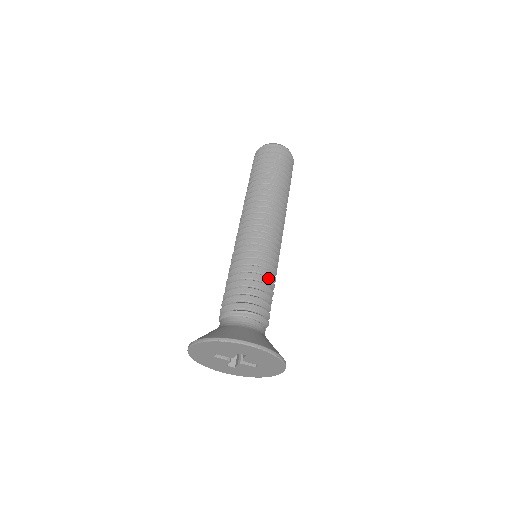
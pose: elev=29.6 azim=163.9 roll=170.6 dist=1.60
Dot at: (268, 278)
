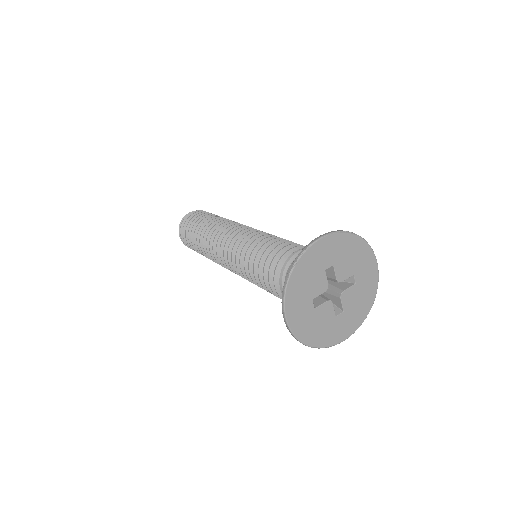
Dot at: (280, 238)
